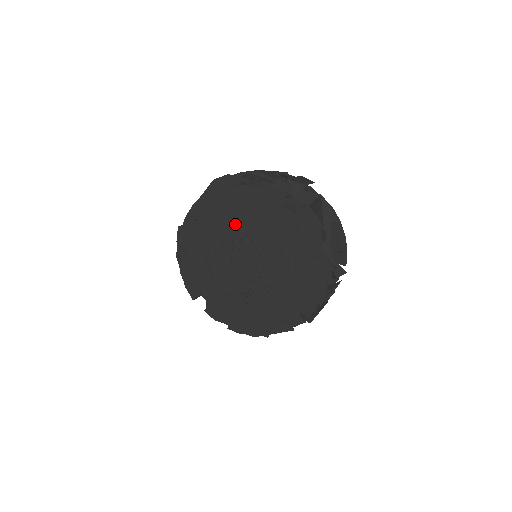
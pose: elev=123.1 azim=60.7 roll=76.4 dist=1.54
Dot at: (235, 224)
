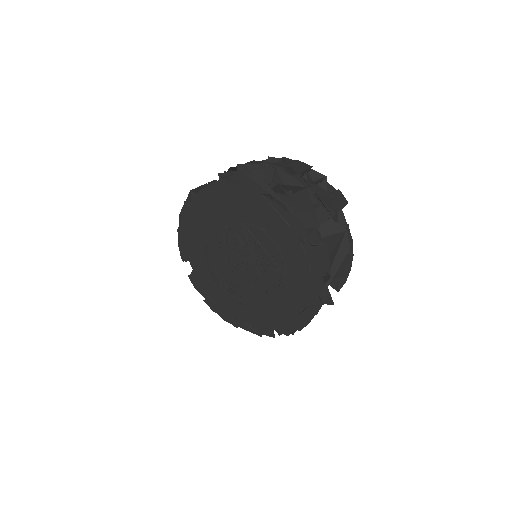
Dot at: (247, 227)
